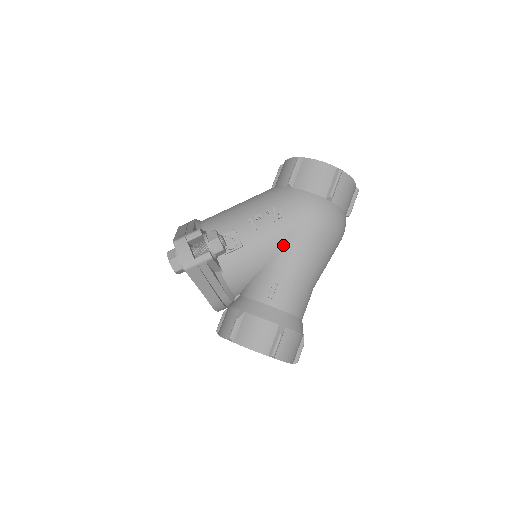
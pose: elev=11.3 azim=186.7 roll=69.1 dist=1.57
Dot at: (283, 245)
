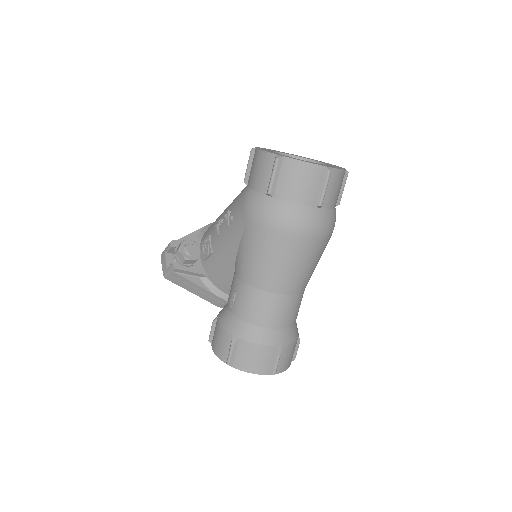
Dot at: (237, 251)
